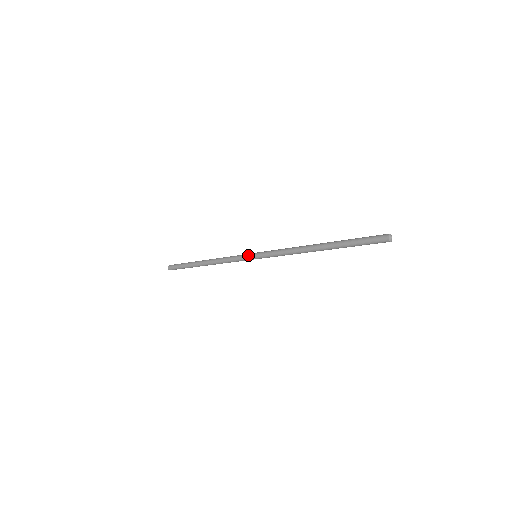
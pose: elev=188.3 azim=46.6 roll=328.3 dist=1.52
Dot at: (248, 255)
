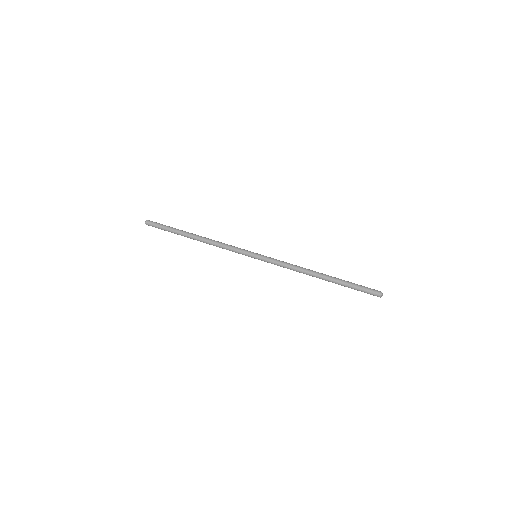
Dot at: (248, 256)
